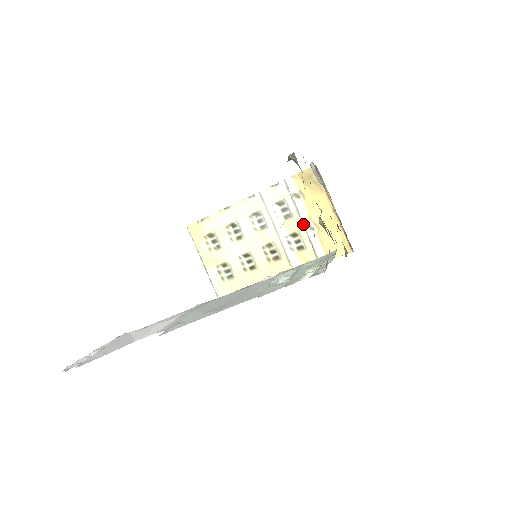
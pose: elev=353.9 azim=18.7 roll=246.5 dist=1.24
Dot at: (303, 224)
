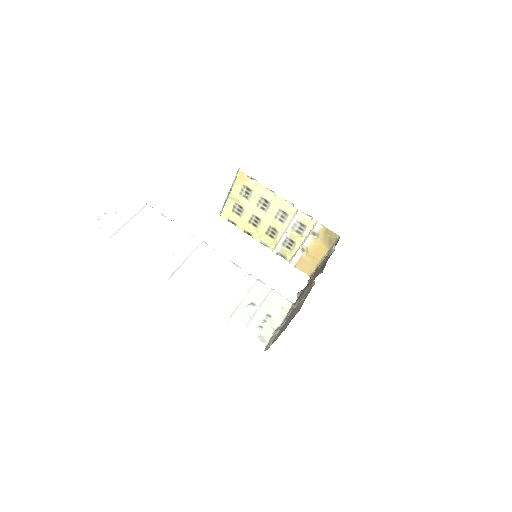
Dot at: (302, 245)
